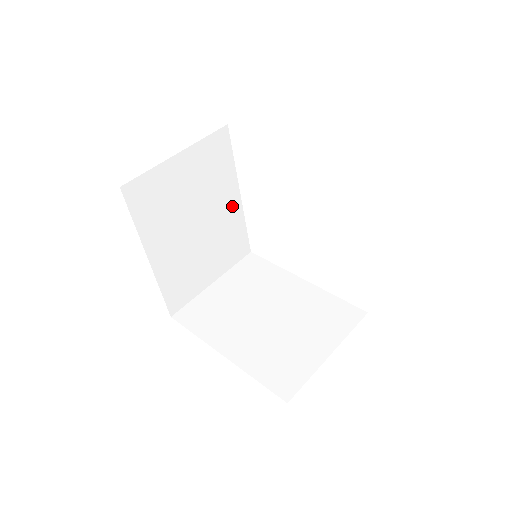
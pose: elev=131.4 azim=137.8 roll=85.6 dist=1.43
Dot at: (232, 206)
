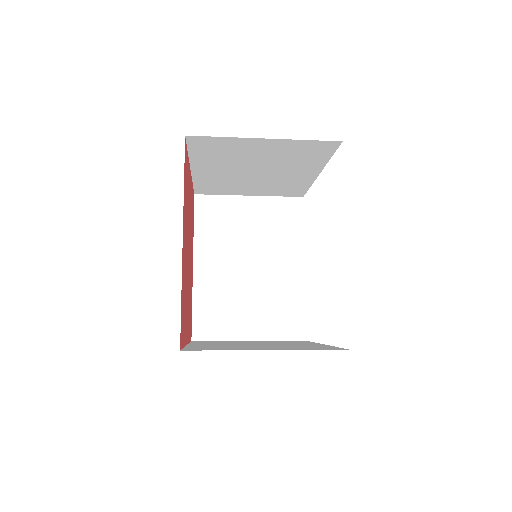
Dot at: (292, 272)
